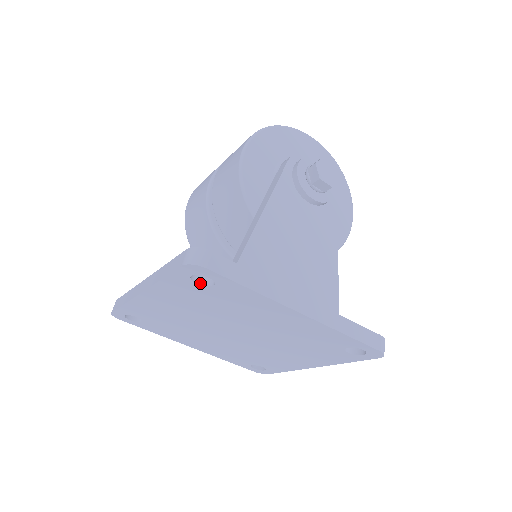
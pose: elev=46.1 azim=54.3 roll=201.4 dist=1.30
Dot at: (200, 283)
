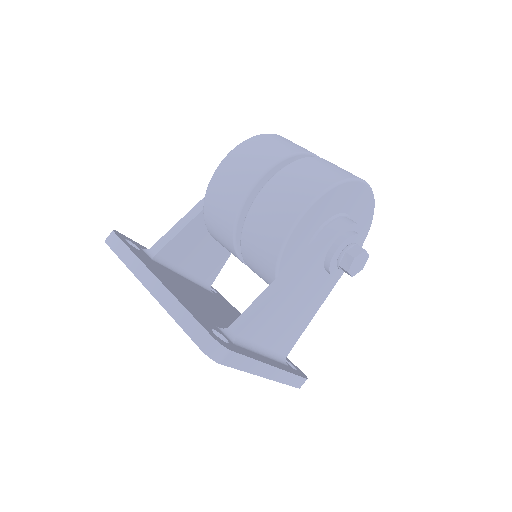
Dot at: occluded
